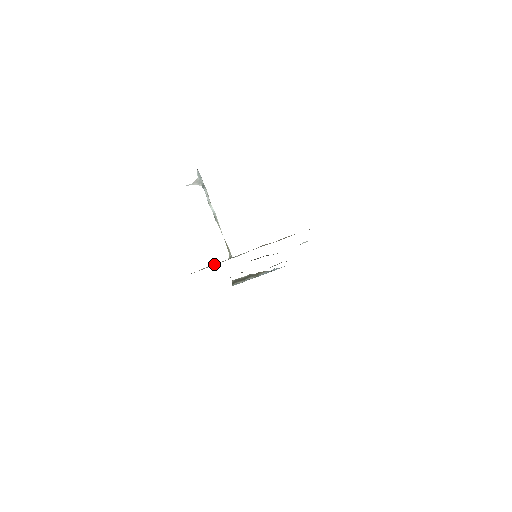
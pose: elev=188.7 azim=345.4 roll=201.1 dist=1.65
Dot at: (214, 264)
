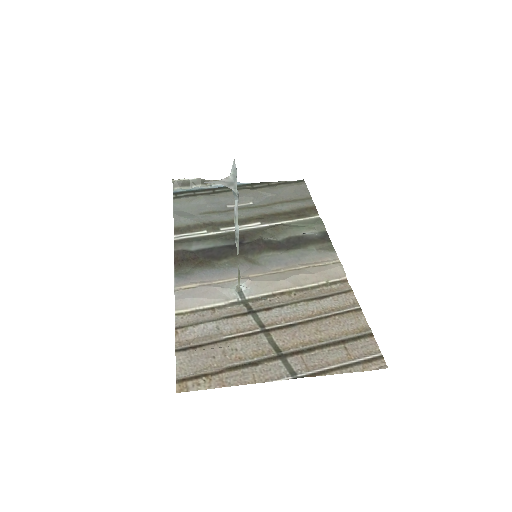
Dot at: (218, 301)
